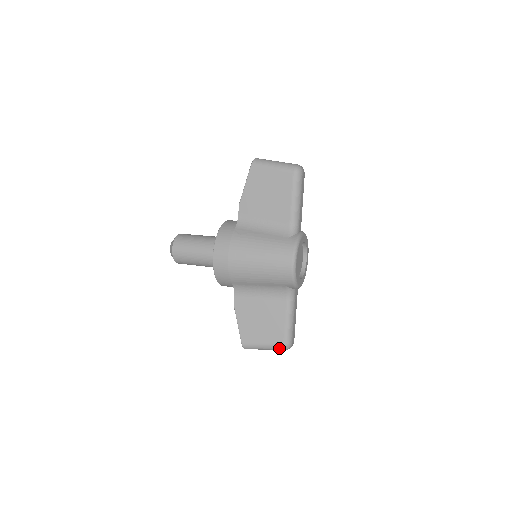
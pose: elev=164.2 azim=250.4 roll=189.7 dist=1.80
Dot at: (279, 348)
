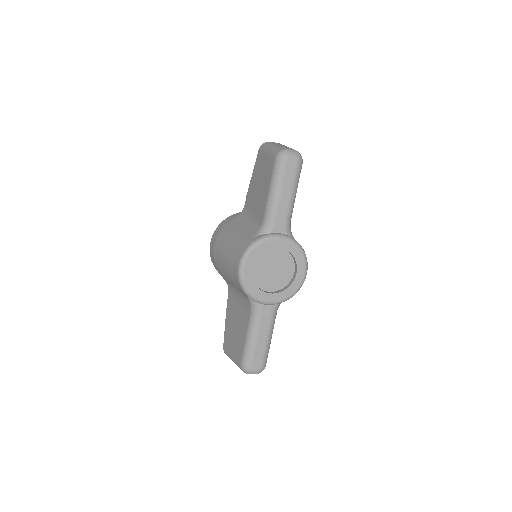
Dot at: (240, 367)
